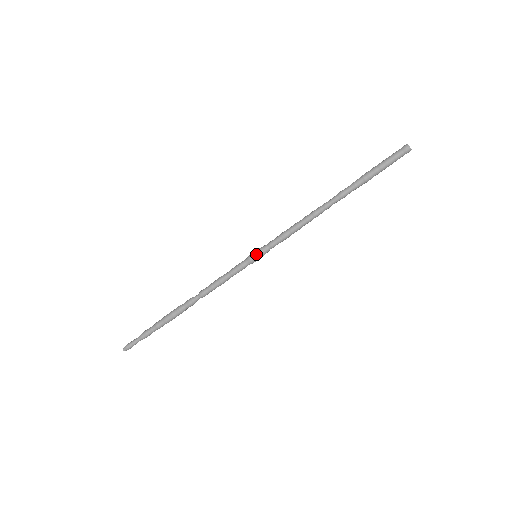
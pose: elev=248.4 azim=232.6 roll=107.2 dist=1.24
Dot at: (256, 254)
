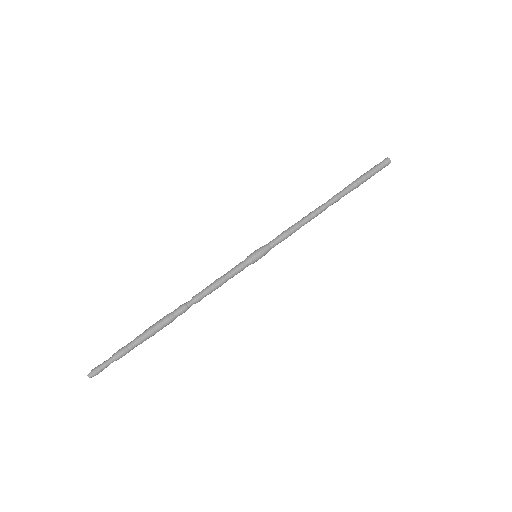
Dot at: (257, 252)
